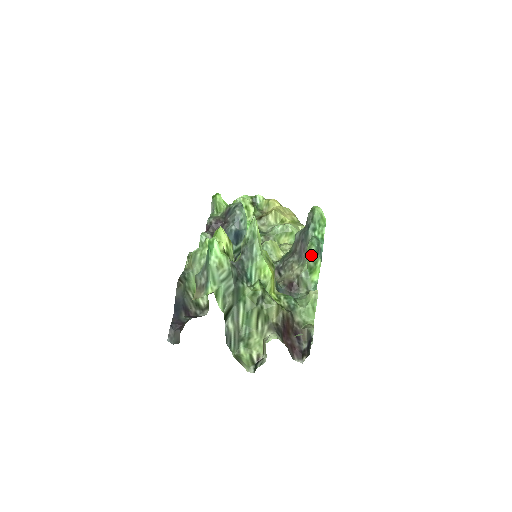
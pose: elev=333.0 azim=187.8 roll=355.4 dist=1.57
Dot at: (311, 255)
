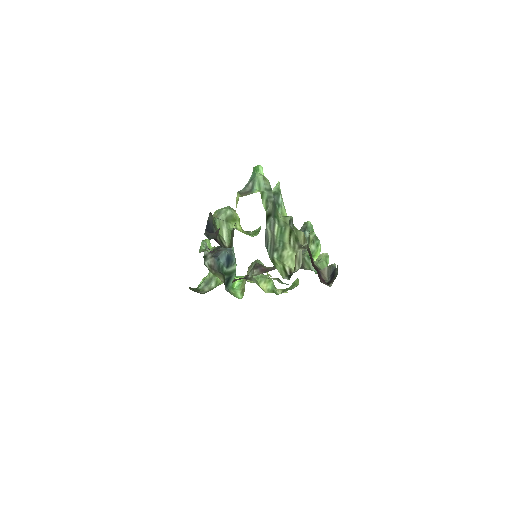
Dot at: (313, 238)
